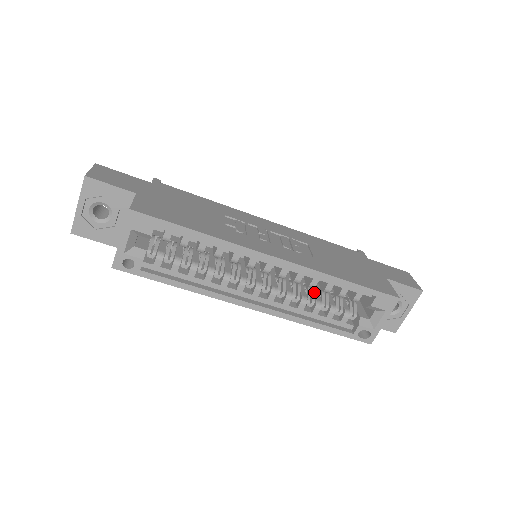
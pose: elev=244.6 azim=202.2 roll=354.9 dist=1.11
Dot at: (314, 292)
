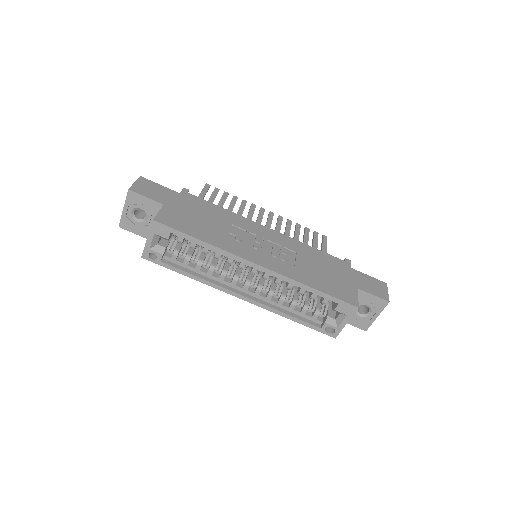
Dot at: (294, 292)
